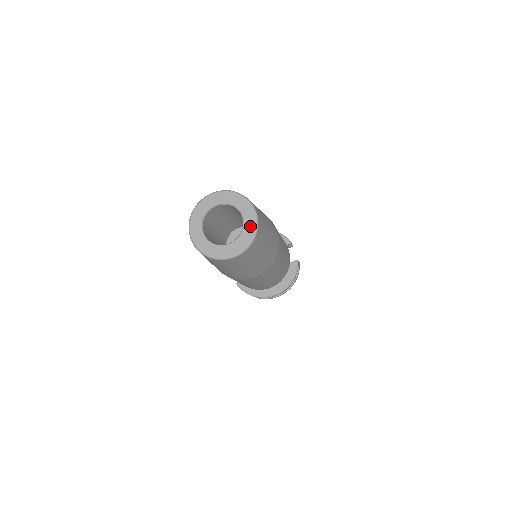
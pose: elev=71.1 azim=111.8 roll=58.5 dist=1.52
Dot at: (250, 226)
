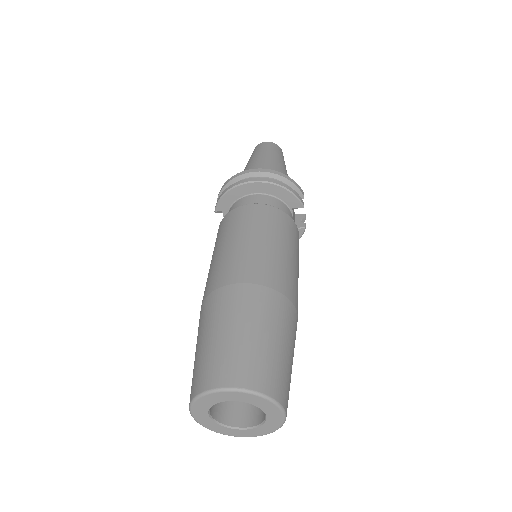
Dot at: (274, 425)
